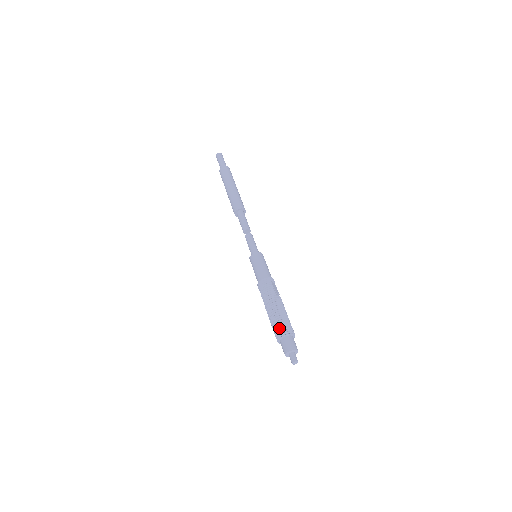
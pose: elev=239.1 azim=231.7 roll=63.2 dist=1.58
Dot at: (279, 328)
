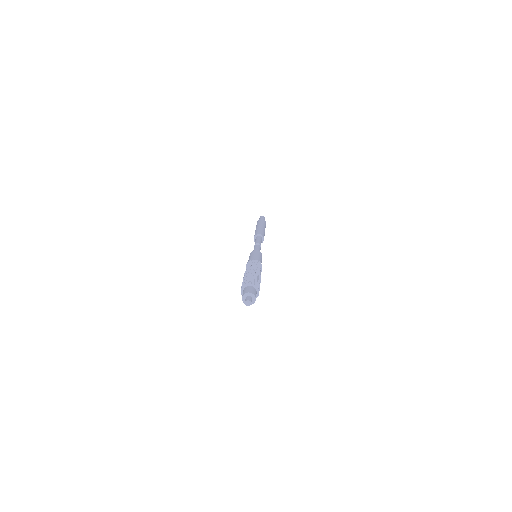
Dot at: (252, 280)
